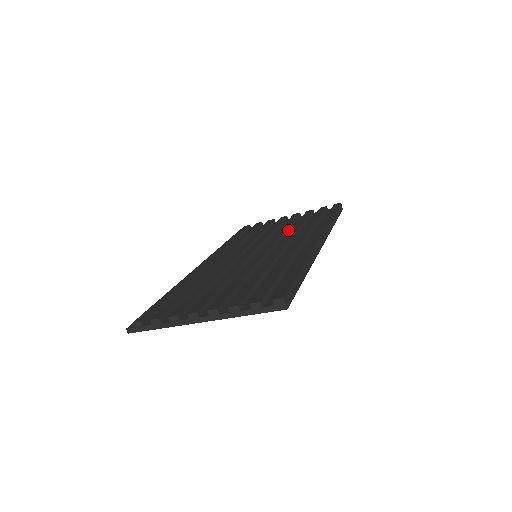
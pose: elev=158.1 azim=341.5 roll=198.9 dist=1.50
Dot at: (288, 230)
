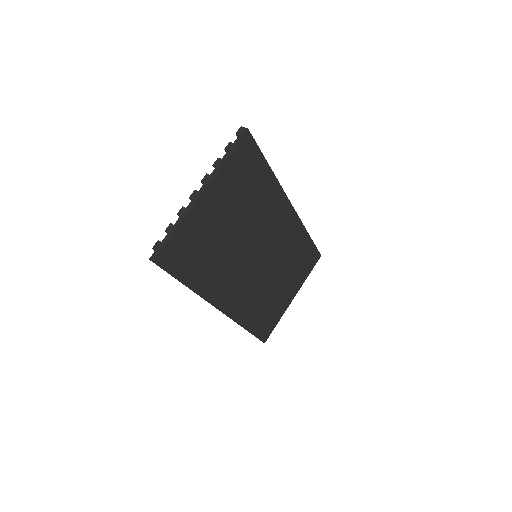
Dot at: occluded
